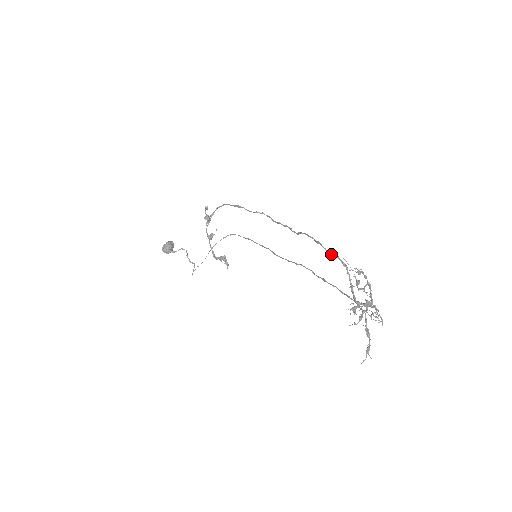
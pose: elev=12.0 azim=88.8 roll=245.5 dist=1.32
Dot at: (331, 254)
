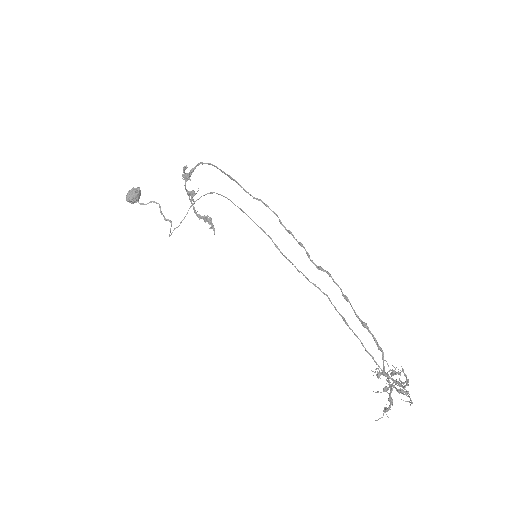
Dot at: (364, 327)
